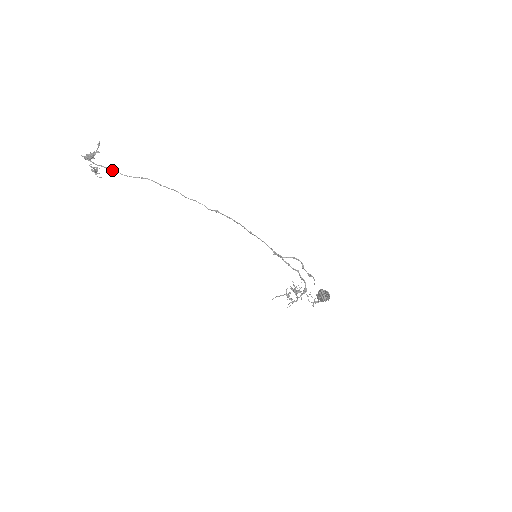
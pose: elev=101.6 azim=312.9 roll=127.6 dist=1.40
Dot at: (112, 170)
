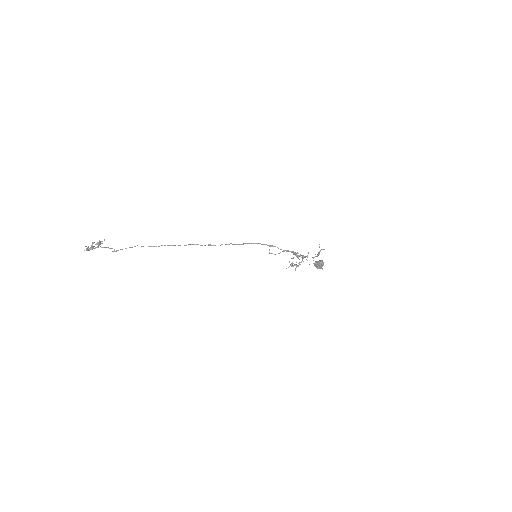
Dot at: occluded
